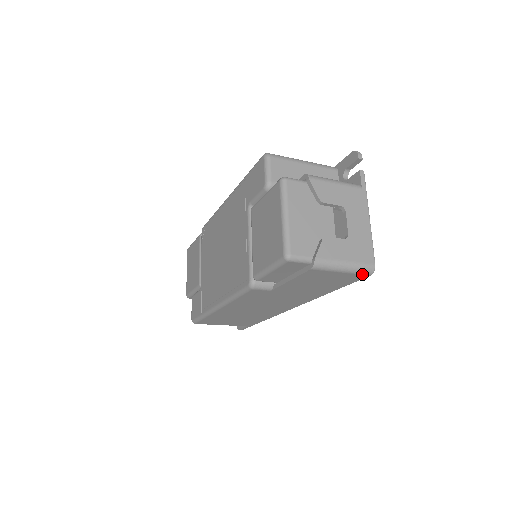
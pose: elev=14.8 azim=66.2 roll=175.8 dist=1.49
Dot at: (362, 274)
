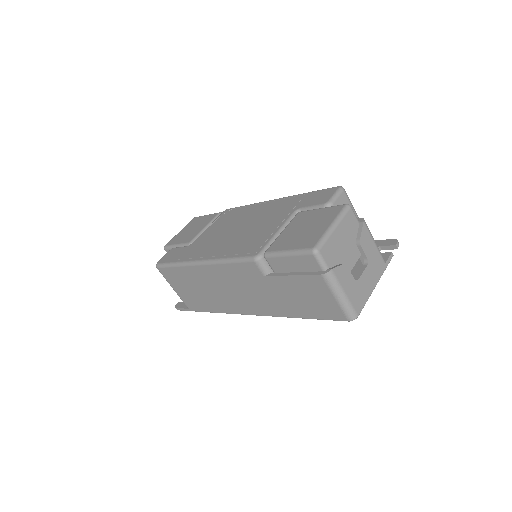
Dot at: (345, 314)
